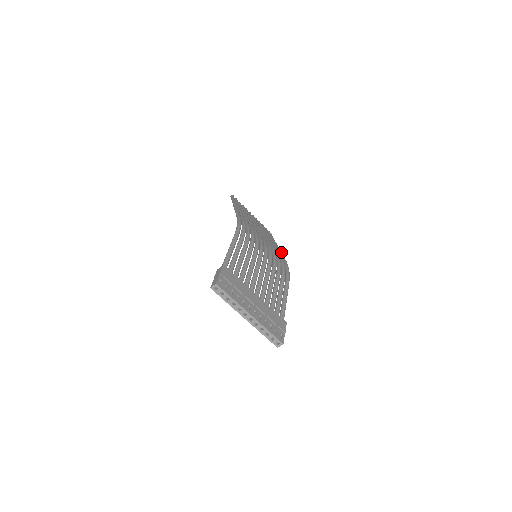
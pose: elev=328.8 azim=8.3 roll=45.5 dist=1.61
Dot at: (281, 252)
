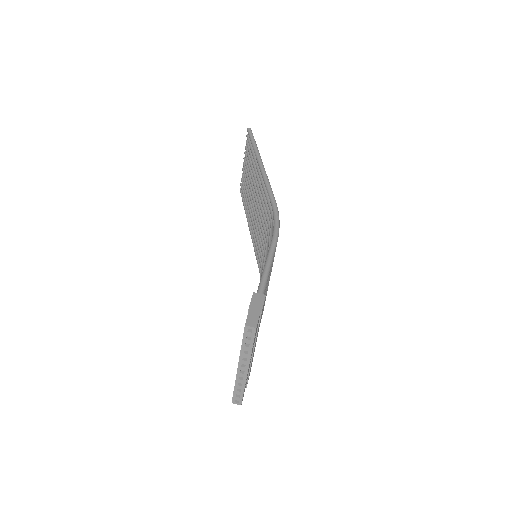
Dot at: occluded
